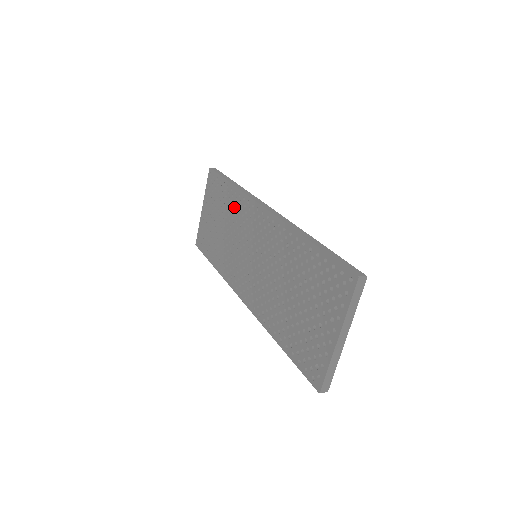
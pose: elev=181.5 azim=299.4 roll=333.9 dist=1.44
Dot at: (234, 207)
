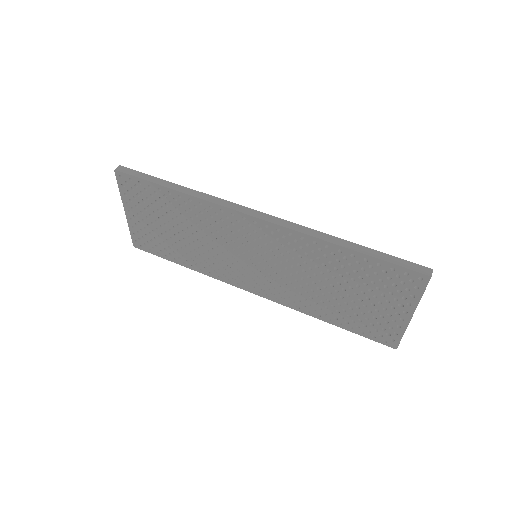
Dot at: (194, 214)
